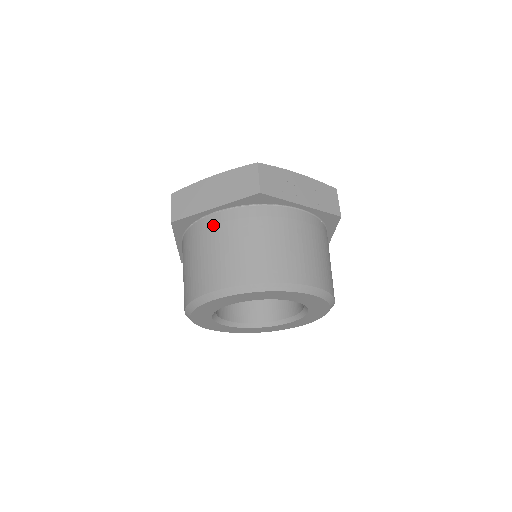
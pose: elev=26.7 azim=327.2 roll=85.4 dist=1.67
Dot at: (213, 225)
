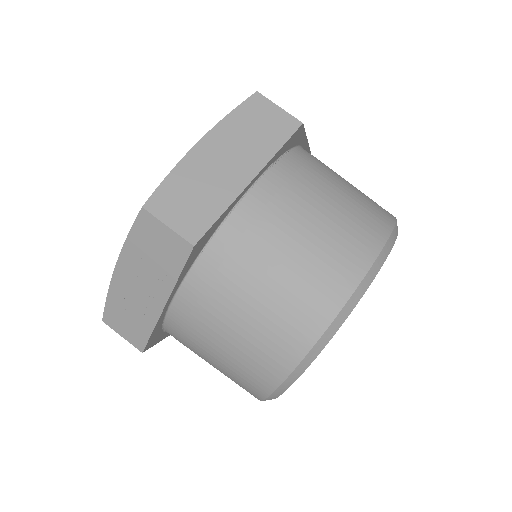
Dot at: occluded
